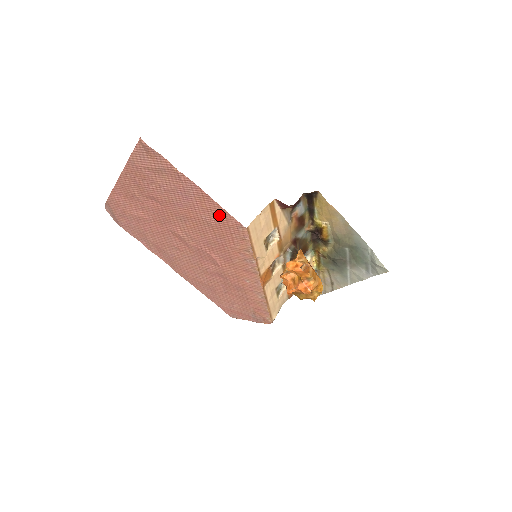
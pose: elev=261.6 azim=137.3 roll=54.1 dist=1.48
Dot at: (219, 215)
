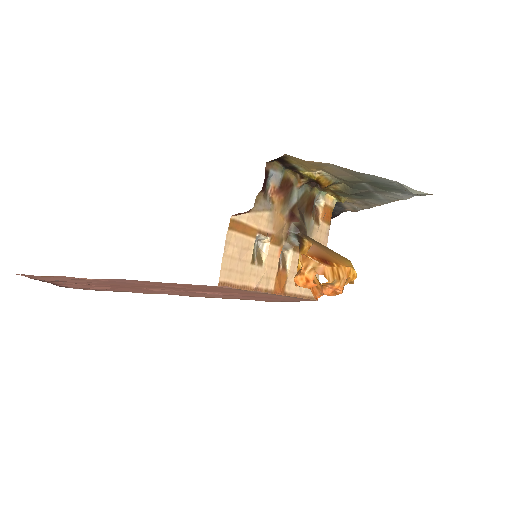
Dot at: (177, 285)
